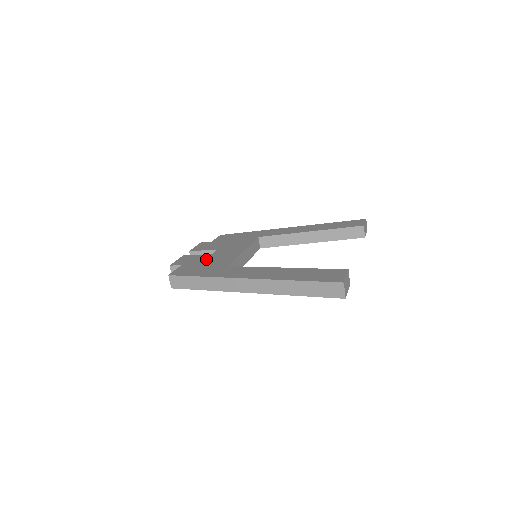
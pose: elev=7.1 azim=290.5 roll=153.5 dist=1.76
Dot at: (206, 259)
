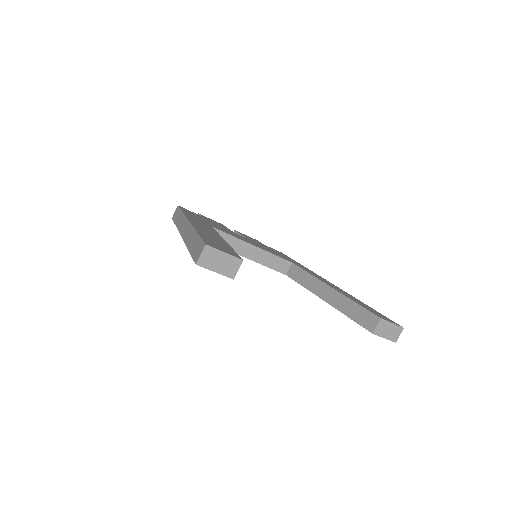
Dot at: occluded
